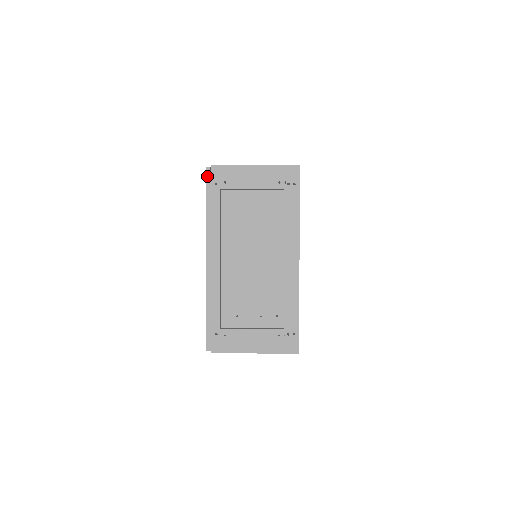
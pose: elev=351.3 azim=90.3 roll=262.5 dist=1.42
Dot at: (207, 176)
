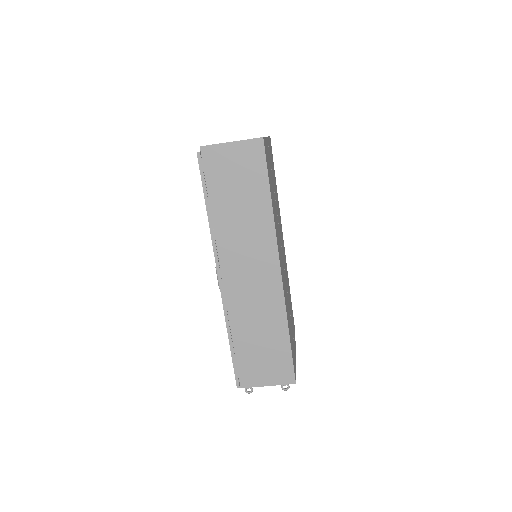
Dot at: occluded
